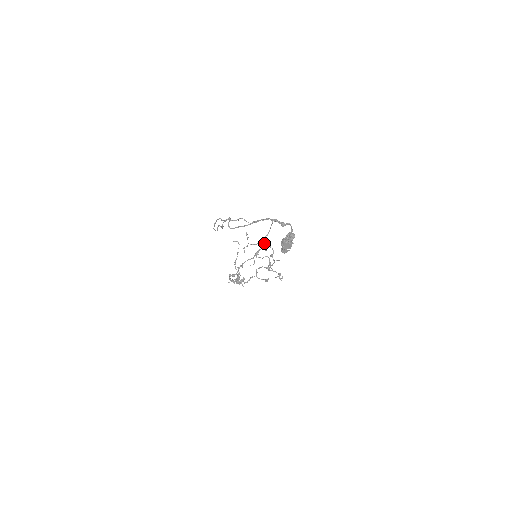
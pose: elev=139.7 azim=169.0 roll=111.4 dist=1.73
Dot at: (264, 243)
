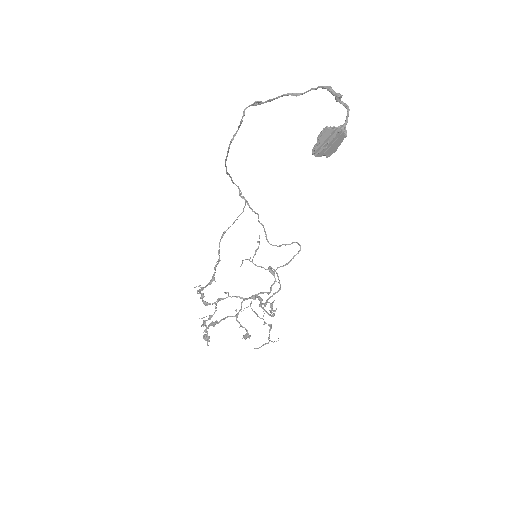
Dot at: (273, 273)
